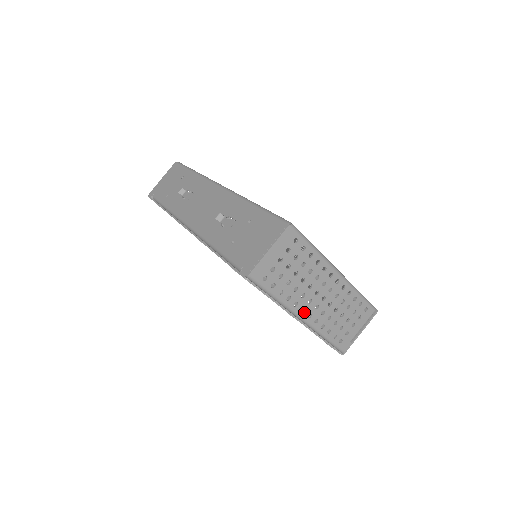
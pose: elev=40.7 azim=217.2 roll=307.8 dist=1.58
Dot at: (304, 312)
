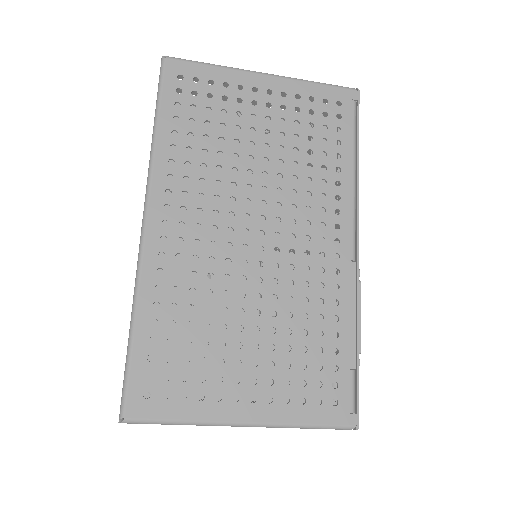
Dot at: occluded
